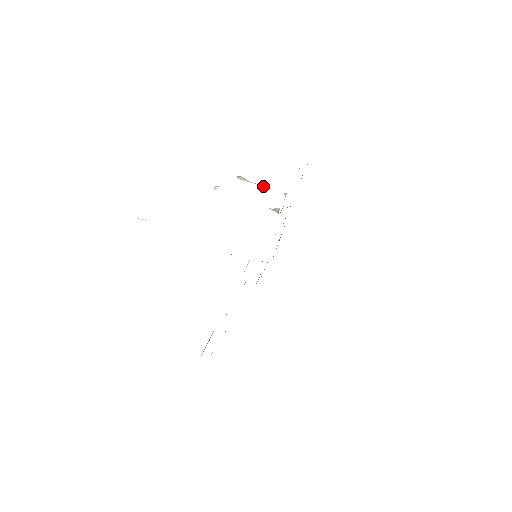
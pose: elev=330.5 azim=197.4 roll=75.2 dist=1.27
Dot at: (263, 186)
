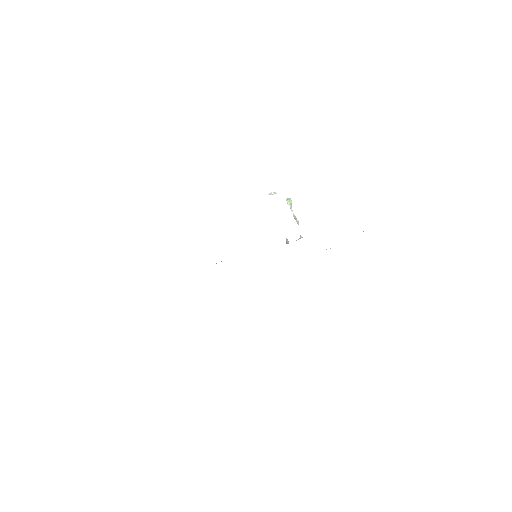
Dot at: (296, 219)
